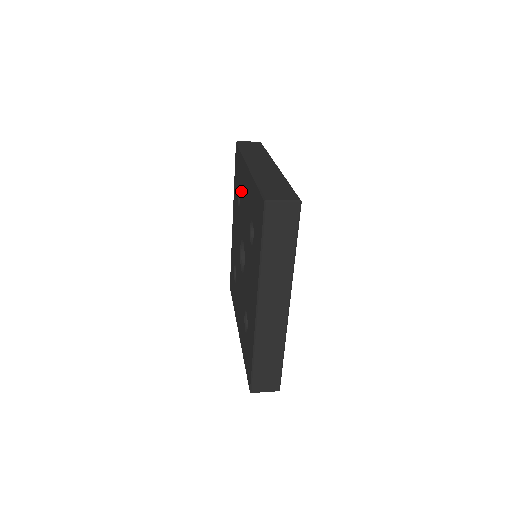
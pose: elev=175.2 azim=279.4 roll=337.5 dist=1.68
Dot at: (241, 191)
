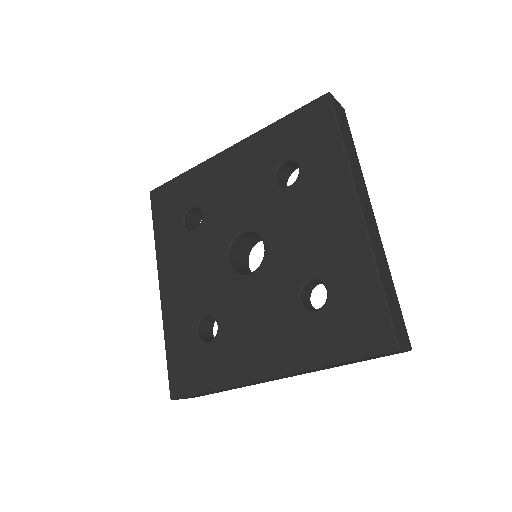
Dot at: (206, 199)
